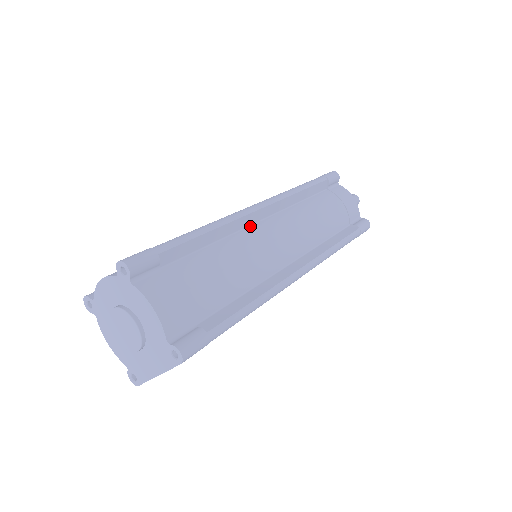
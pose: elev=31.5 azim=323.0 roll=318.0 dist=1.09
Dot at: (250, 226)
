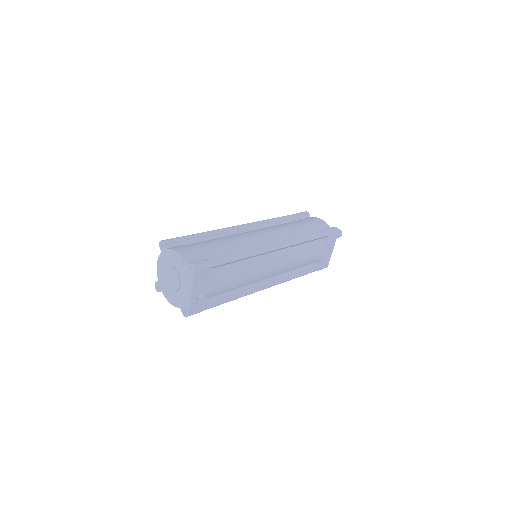
Dot at: (240, 233)
